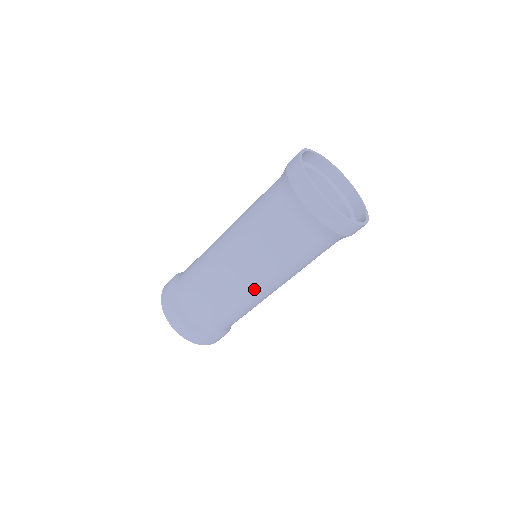
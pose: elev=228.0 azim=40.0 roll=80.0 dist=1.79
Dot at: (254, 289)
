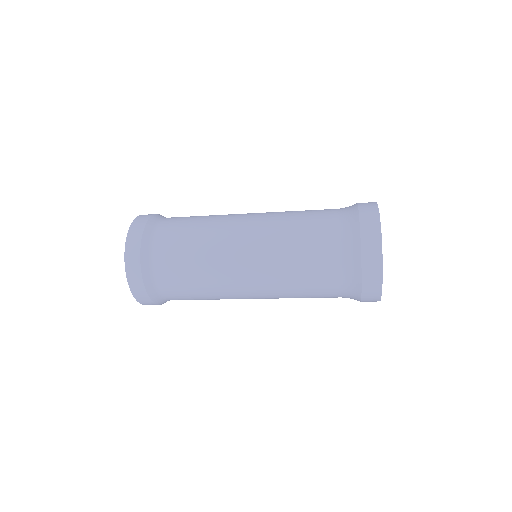
Dot at: (244, 289)
